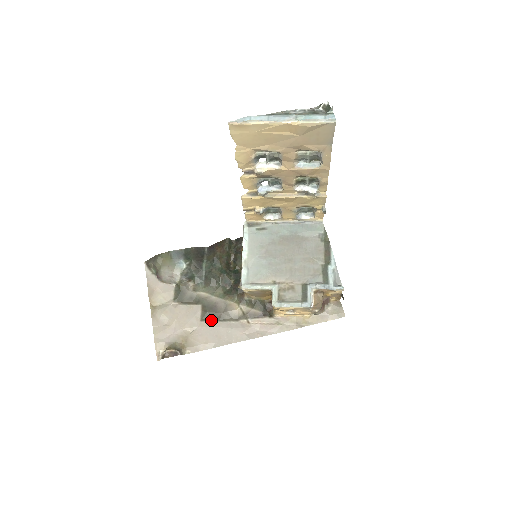
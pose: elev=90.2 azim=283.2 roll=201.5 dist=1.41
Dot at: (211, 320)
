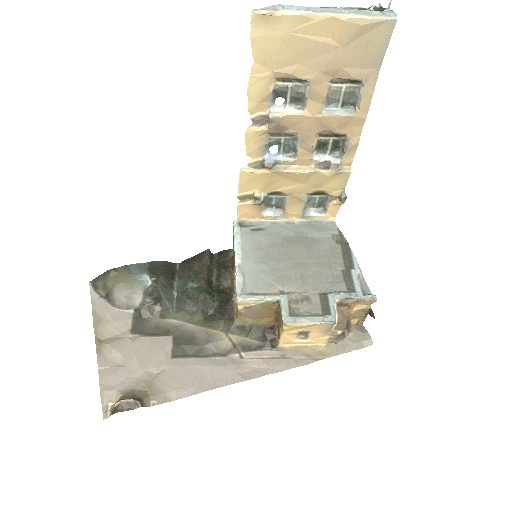
Dot at: (187, 356)
